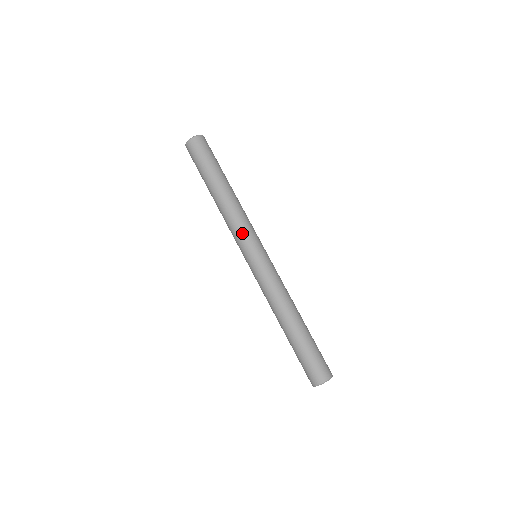
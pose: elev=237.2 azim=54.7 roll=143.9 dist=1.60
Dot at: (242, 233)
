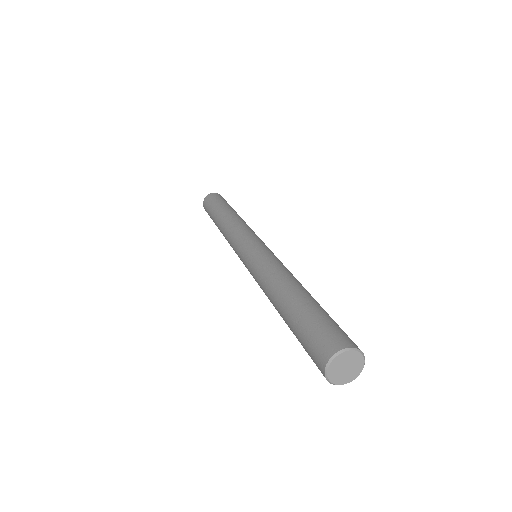
Dot at: (235, 237)
